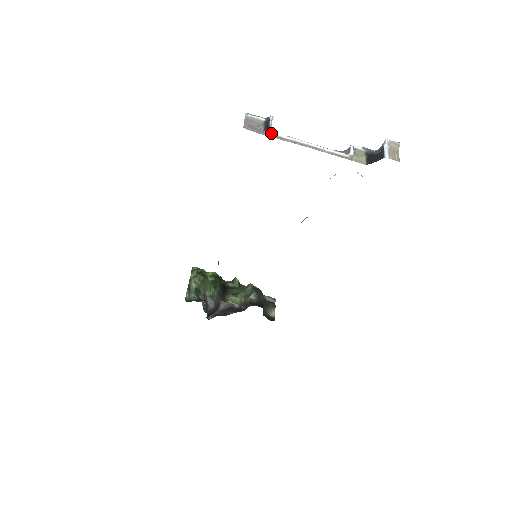
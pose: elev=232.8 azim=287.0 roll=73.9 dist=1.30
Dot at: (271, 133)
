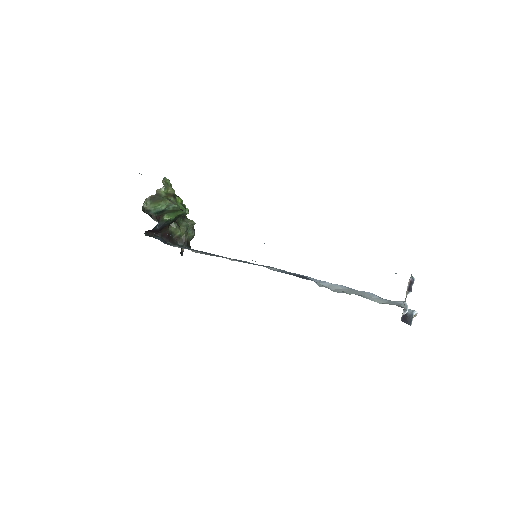
Dot at: occluded
